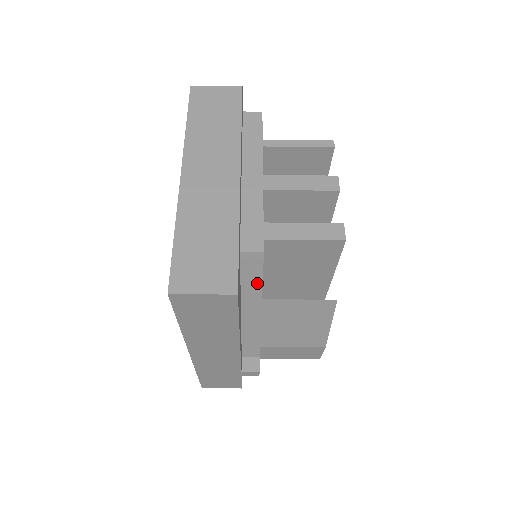
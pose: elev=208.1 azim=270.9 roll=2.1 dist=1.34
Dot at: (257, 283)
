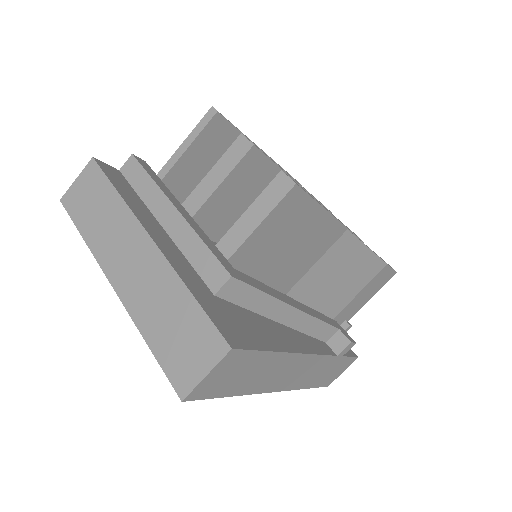
Dot at: (260, 297)
